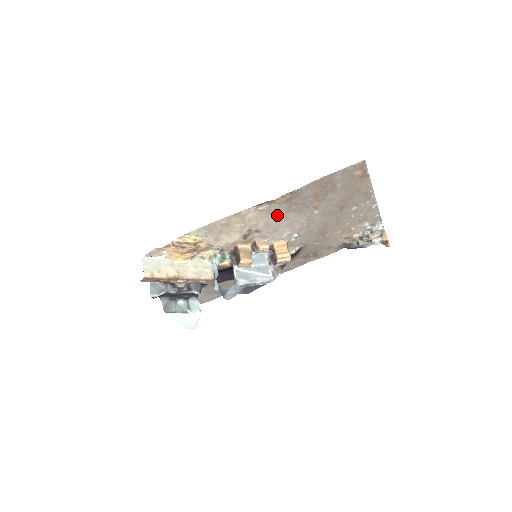
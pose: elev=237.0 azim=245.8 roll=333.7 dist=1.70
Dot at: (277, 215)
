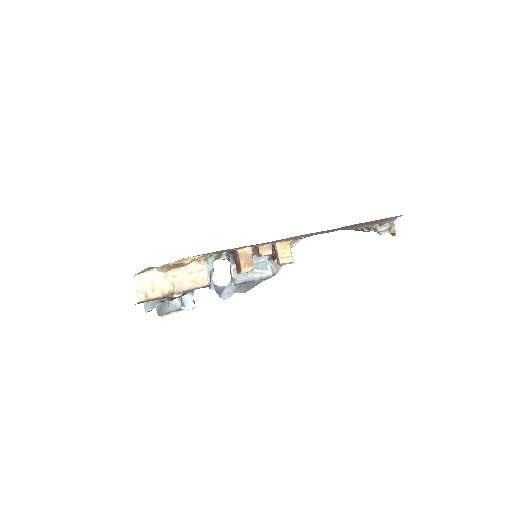
Dot at: occluded
